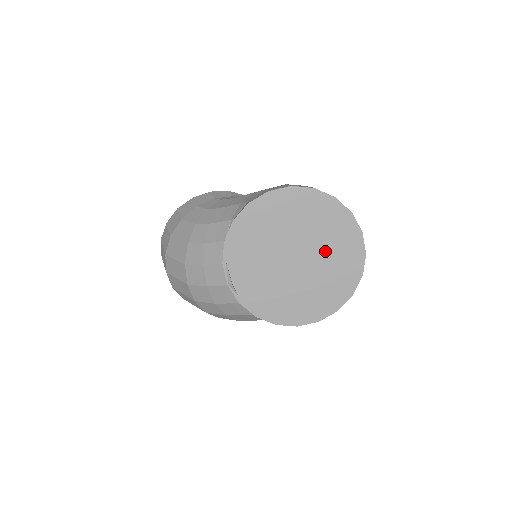
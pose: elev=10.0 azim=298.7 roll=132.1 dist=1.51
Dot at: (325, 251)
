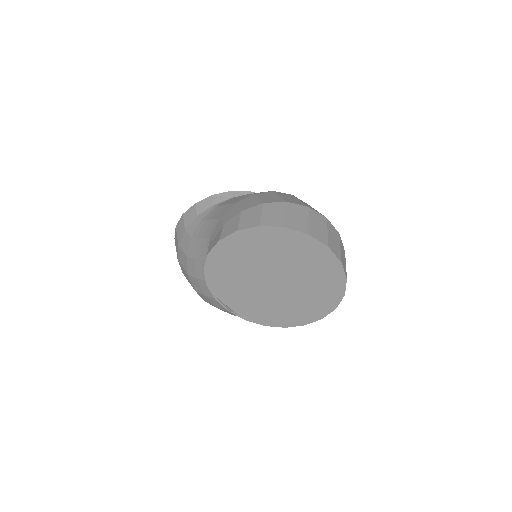
Dot at: (299, 270)
